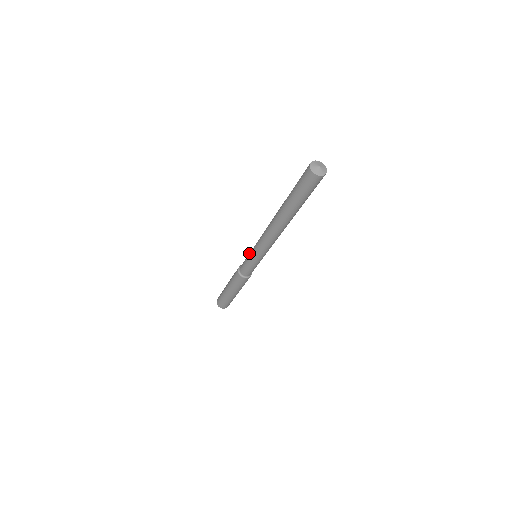
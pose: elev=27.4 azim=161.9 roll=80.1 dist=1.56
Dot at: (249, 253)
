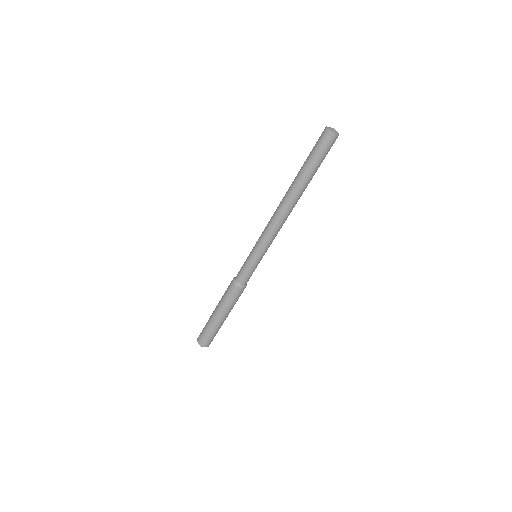
Dot at: occluded
